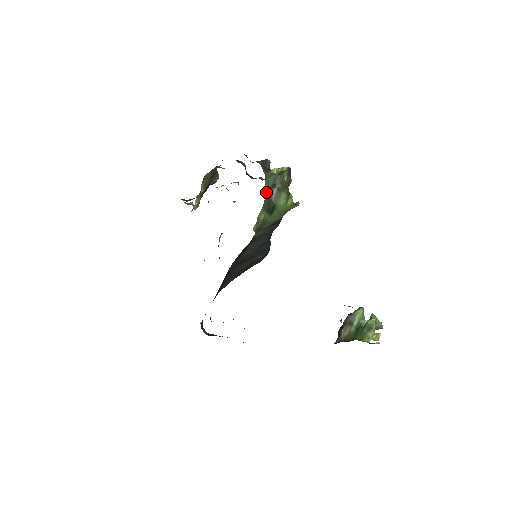
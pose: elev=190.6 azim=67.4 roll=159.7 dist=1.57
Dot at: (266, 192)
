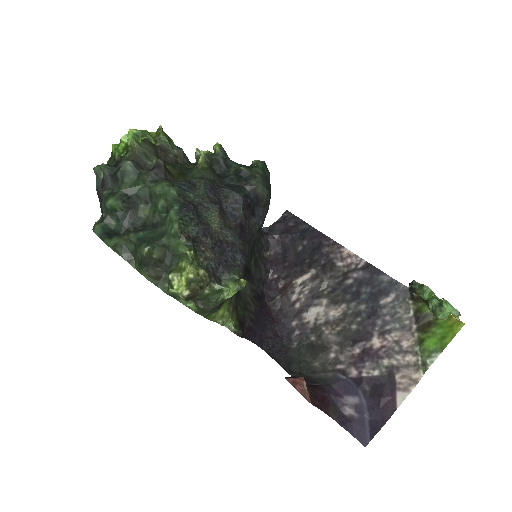
Dot at: (195, 312)
